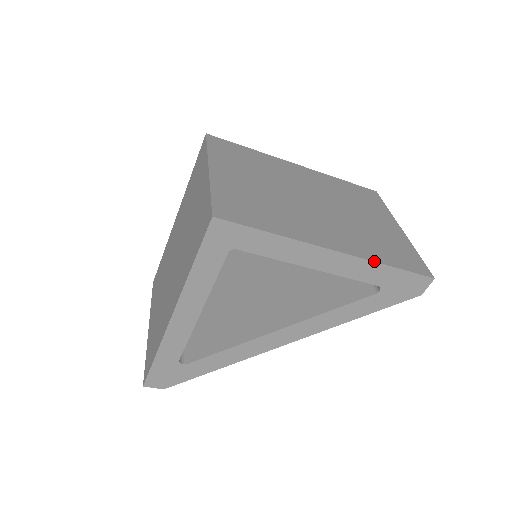
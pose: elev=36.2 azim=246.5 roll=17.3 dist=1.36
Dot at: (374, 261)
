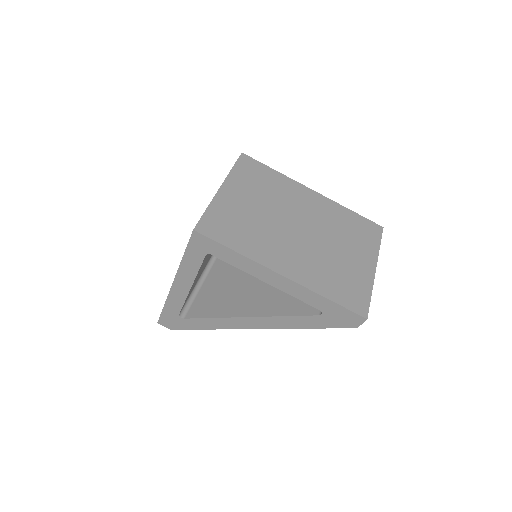
Dot at: (314, 291)
